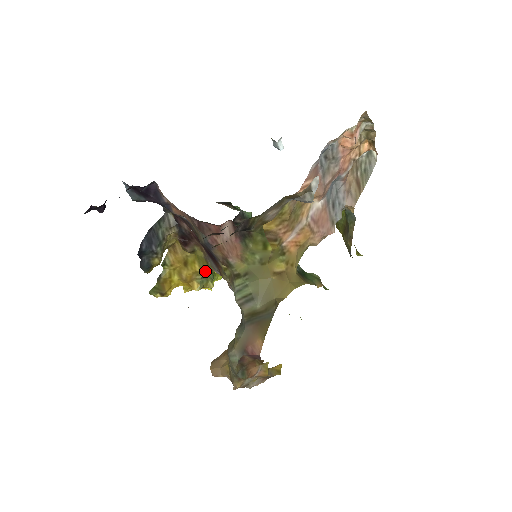
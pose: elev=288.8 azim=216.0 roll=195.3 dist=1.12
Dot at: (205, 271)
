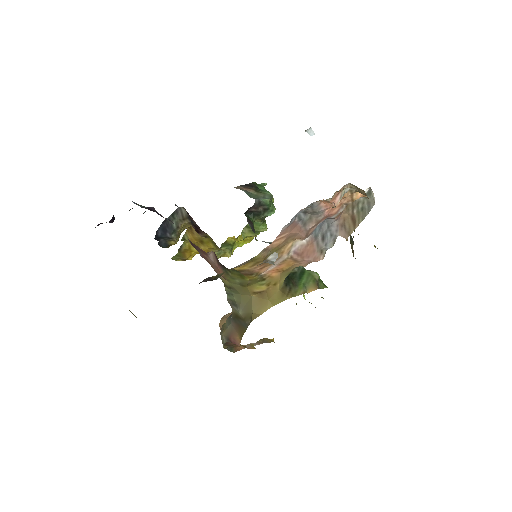
Dot at: (223, 244)
